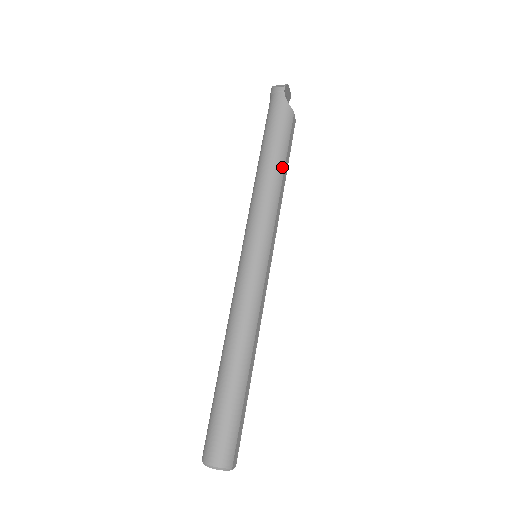
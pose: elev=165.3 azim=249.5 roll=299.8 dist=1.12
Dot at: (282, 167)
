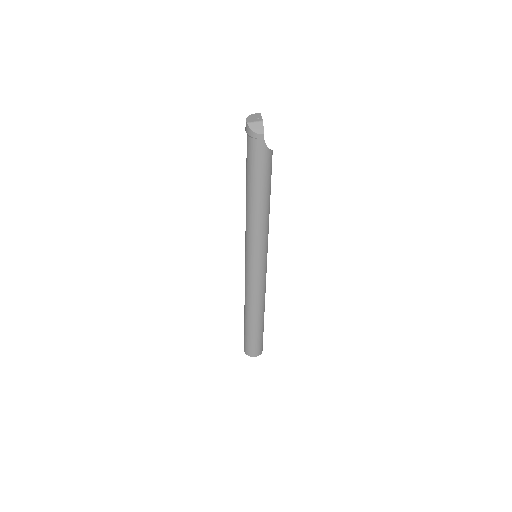
Dot at: (269, 200)
